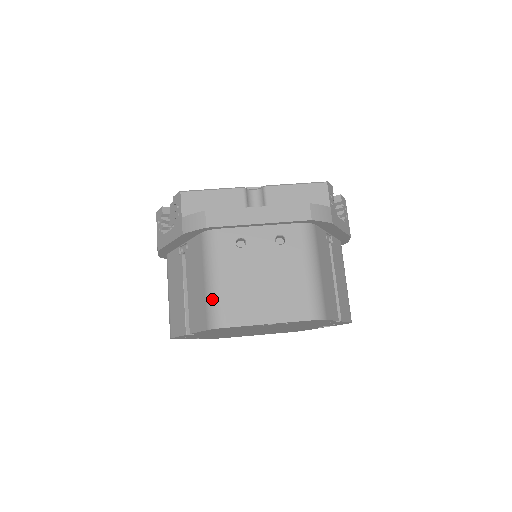
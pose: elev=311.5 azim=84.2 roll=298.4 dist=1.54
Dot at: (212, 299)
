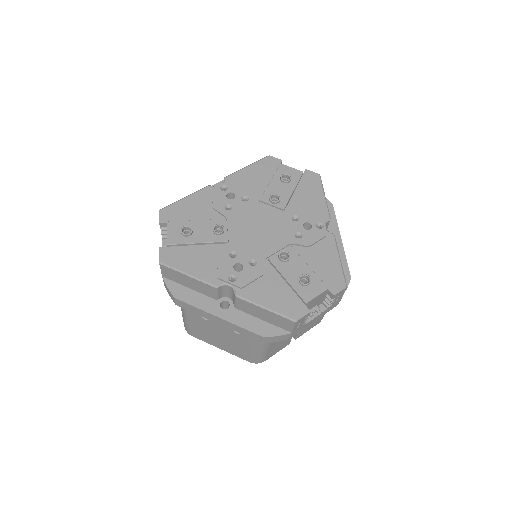
Dot at: (184, 322)
